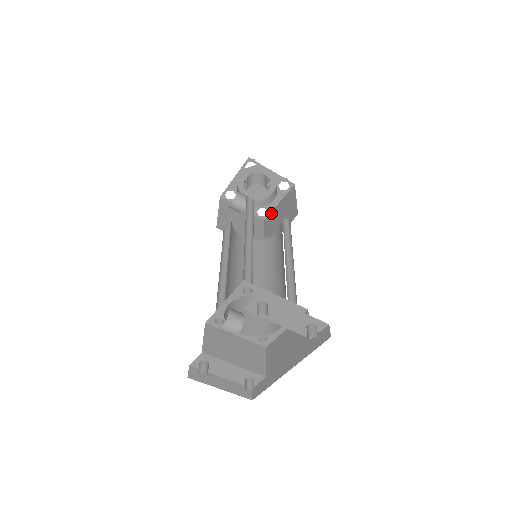
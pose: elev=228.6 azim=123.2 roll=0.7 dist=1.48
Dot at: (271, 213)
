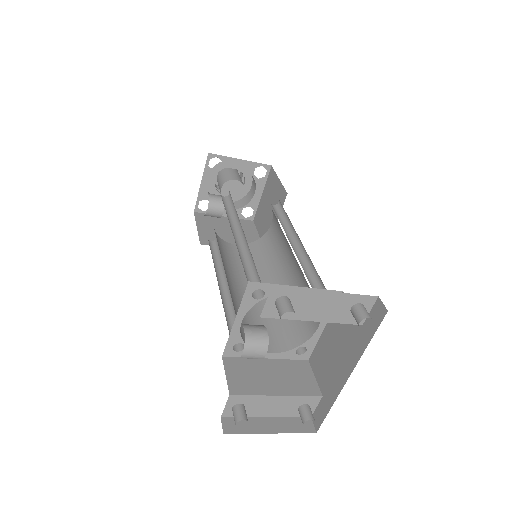
Dot at: (257, 209)
